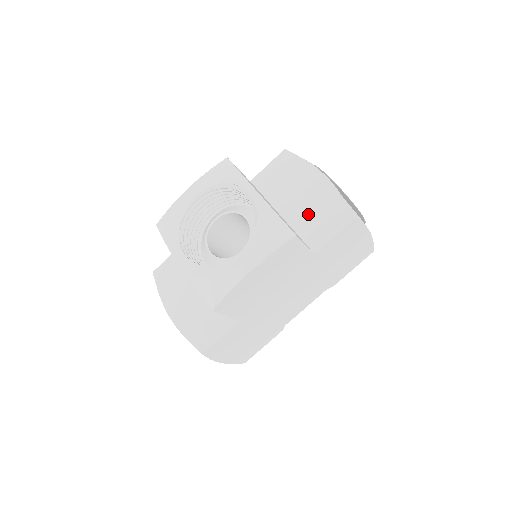
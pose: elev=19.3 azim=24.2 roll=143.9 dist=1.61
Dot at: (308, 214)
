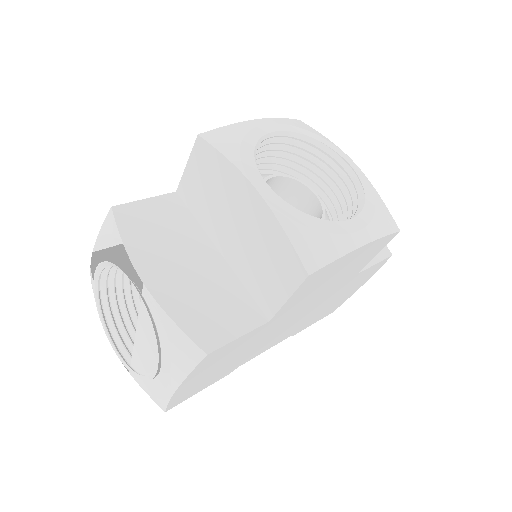
Dot at: occluded
